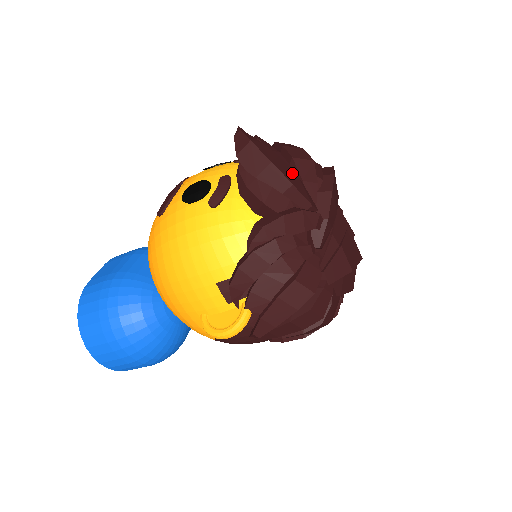
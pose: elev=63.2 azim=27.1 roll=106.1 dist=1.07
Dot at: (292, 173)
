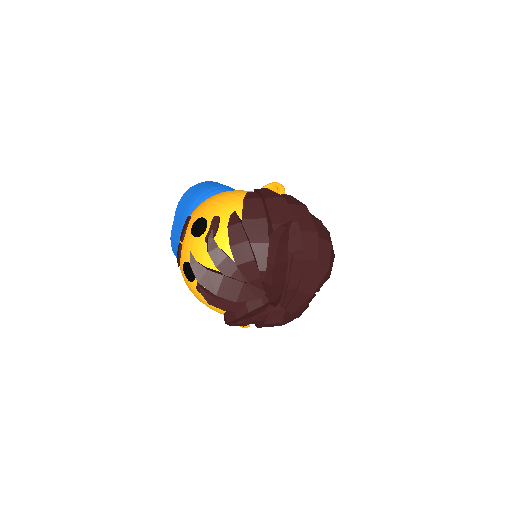
Dot at: (237, 285)
